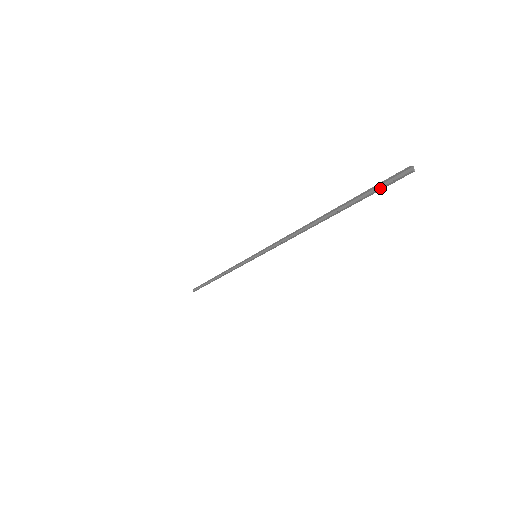
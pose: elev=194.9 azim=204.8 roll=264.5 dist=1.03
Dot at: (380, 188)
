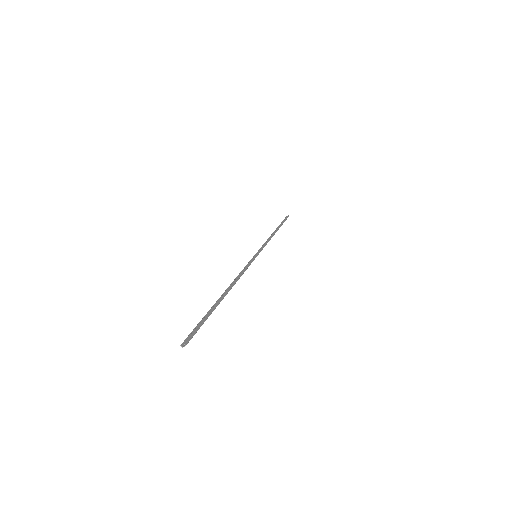
Dot at: (195, 328)
